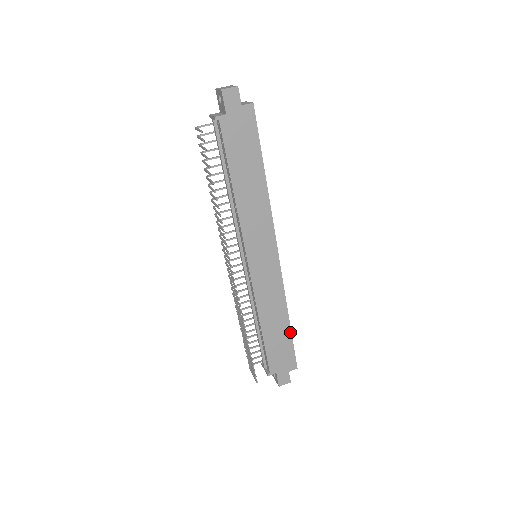
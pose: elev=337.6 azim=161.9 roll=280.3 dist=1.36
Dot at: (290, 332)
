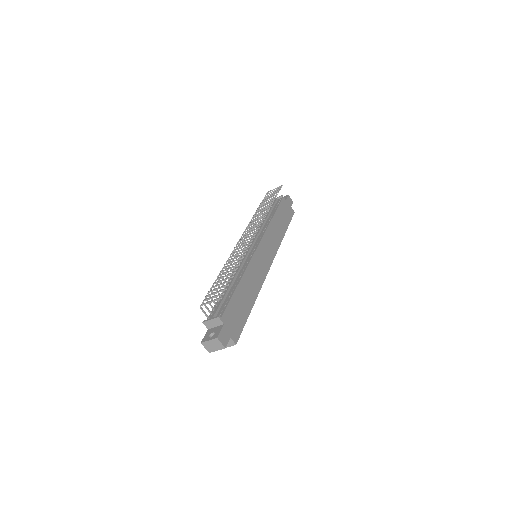
Dot at: (249, 312)
